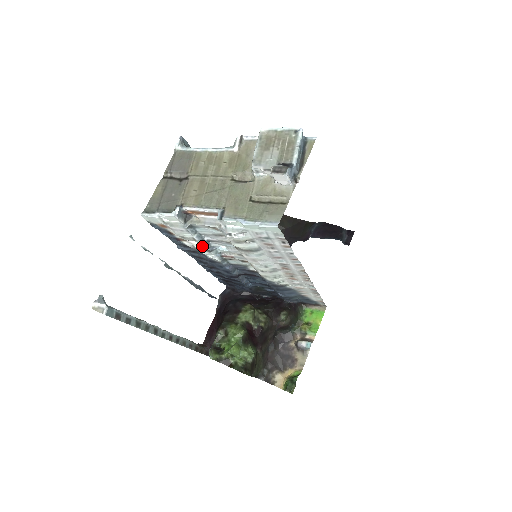
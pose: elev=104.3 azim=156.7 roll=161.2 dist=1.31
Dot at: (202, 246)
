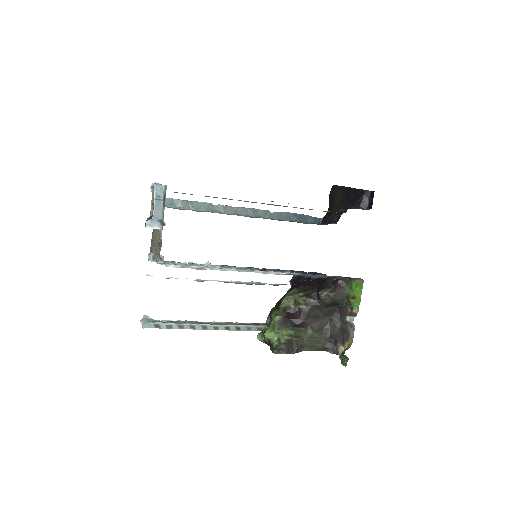
Dot at: occluded
